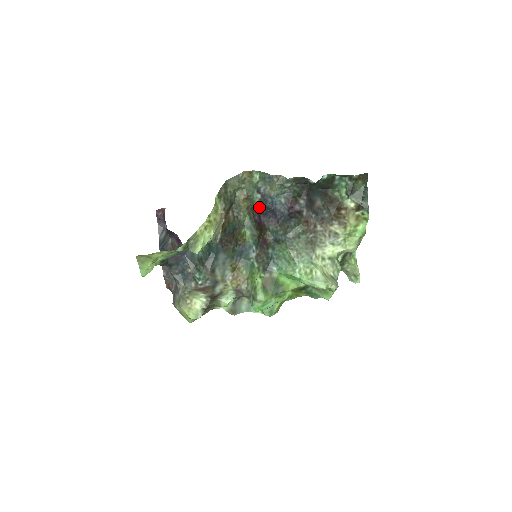
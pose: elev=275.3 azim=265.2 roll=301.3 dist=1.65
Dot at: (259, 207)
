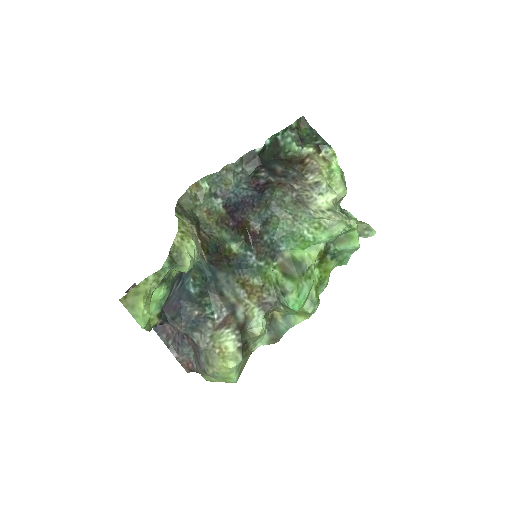
Dot at: (226, 210)
